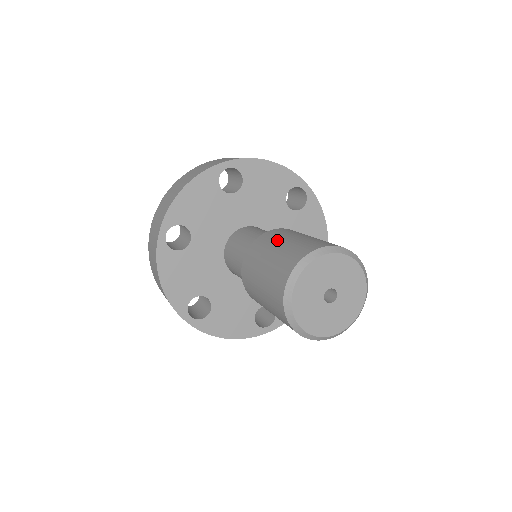
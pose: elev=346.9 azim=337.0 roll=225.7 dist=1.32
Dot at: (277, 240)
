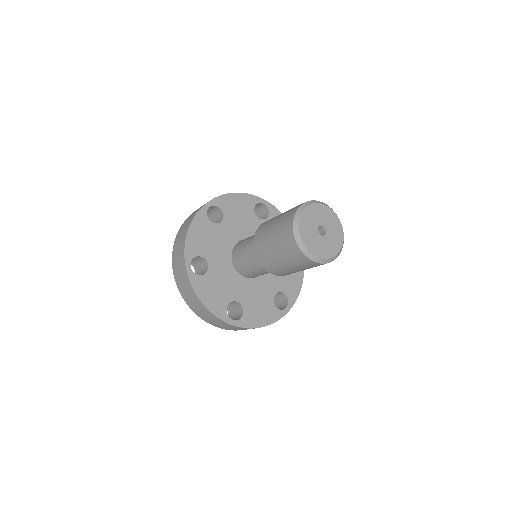
Dot at: occluded
